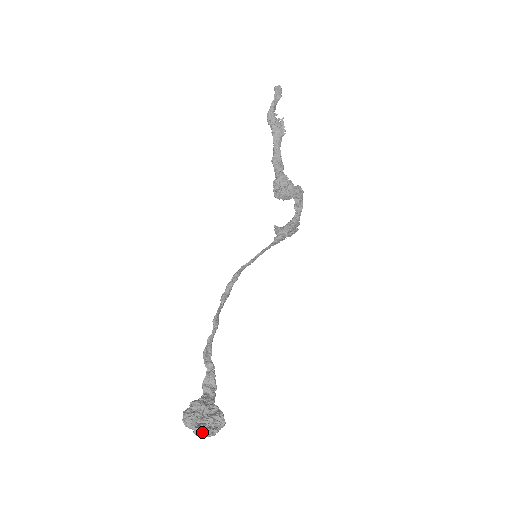
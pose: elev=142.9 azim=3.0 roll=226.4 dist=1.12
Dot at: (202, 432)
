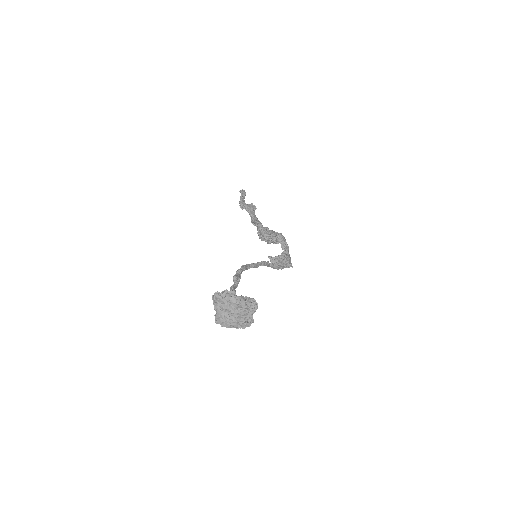
Dot at: (234, 296)
